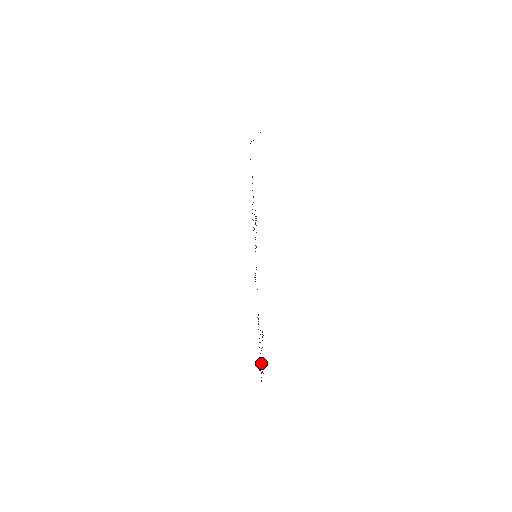
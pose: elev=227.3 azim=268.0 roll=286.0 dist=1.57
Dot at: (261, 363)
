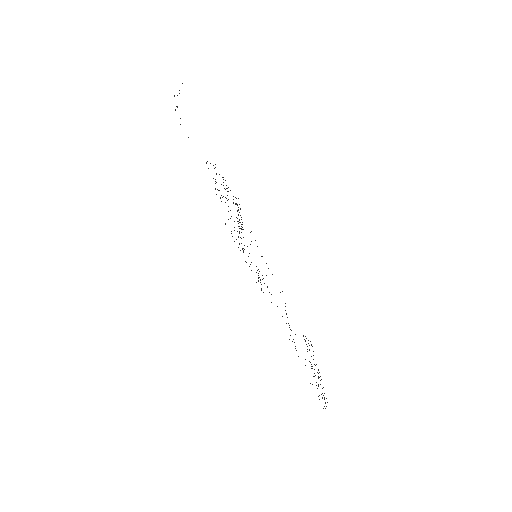
Dot at: occluded
